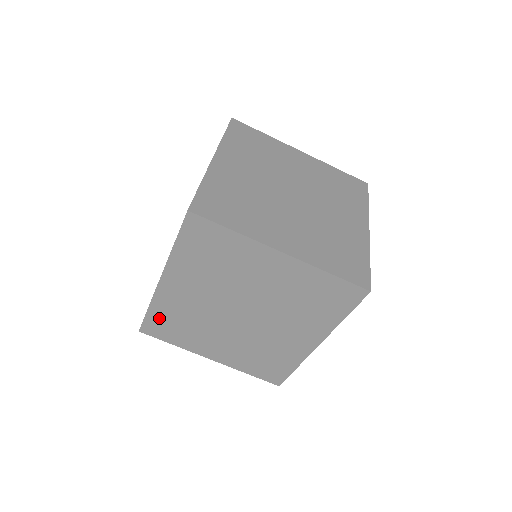
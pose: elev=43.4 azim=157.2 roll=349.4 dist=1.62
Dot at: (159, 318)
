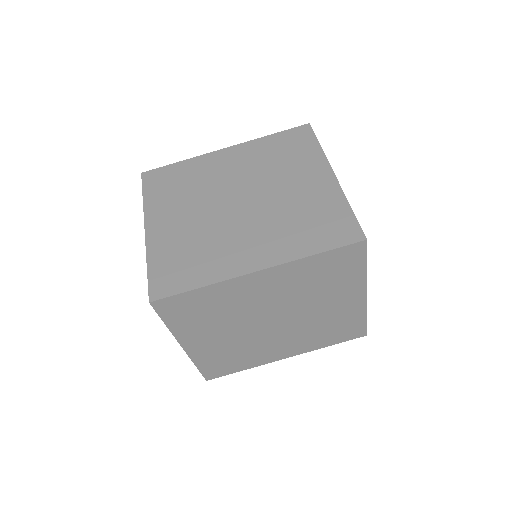
Dot at: (175, 172)
